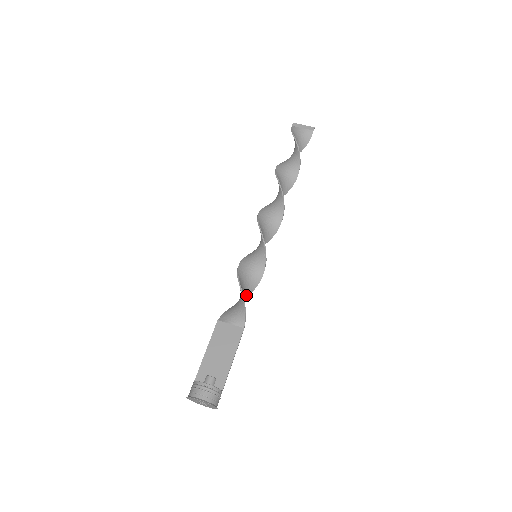
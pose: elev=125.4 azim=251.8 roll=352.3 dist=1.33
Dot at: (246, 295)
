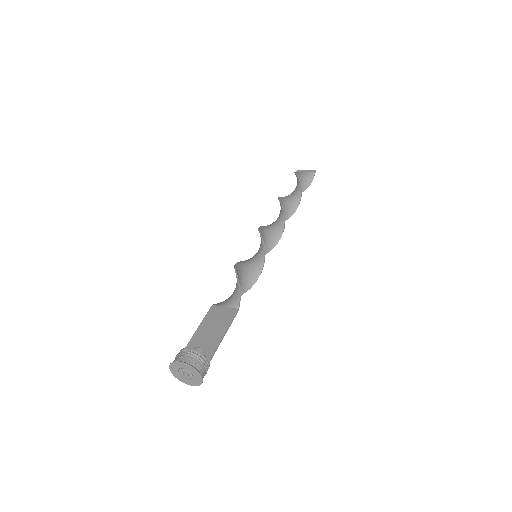
Dot at: (245, 289)
